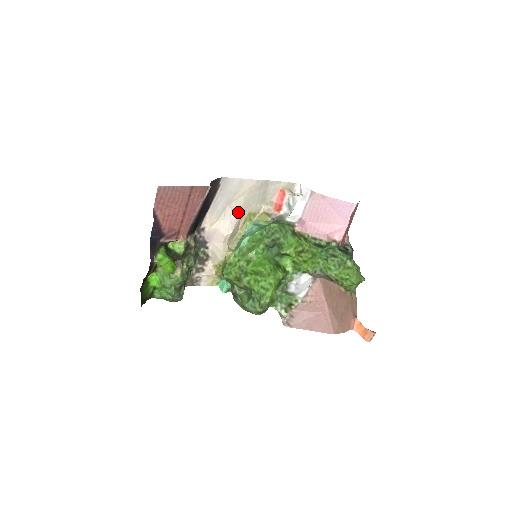
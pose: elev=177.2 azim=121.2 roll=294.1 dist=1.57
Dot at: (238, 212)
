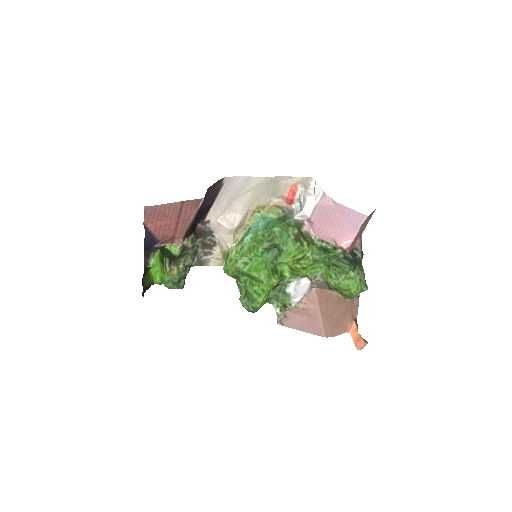
Dot at: (245, 206)
